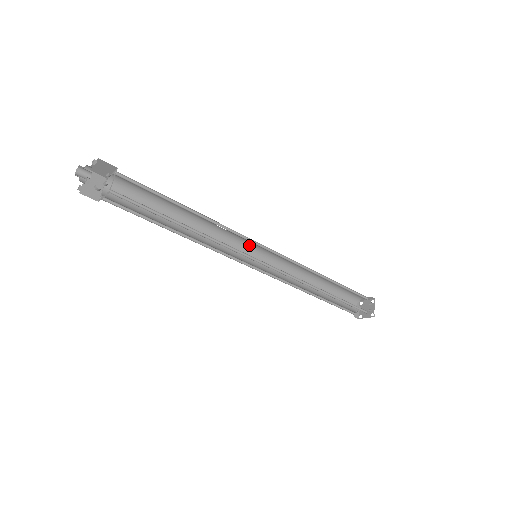
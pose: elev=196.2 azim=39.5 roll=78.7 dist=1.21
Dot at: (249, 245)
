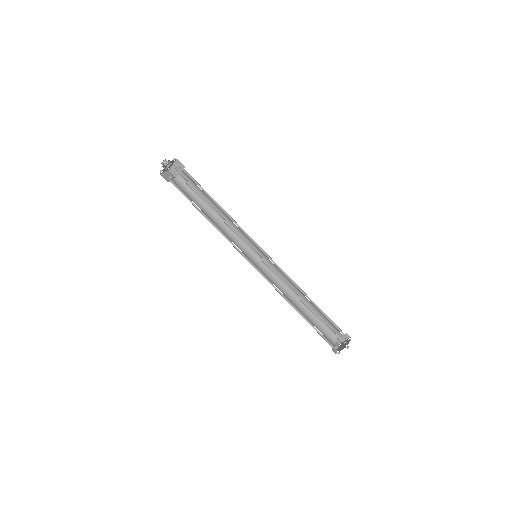
Dot at: occluded
